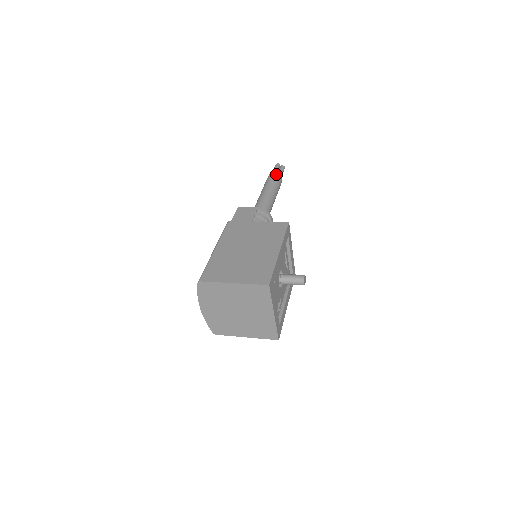
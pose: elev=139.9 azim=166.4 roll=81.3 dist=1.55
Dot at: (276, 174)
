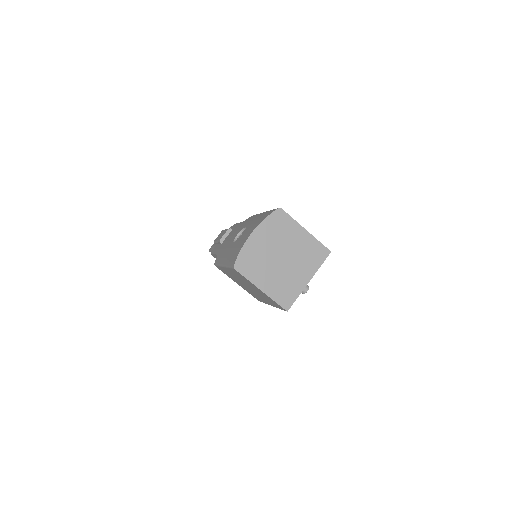
Dot at: occluded
